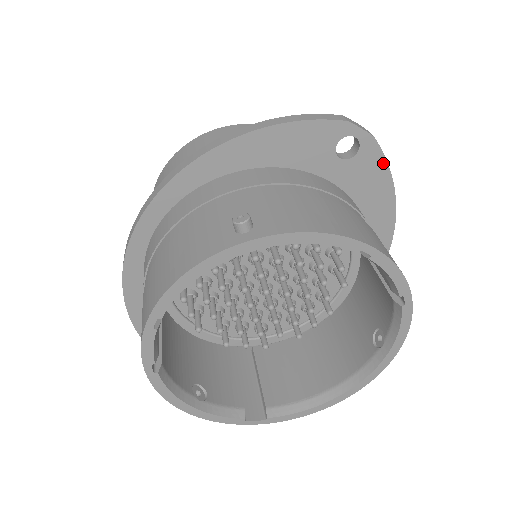
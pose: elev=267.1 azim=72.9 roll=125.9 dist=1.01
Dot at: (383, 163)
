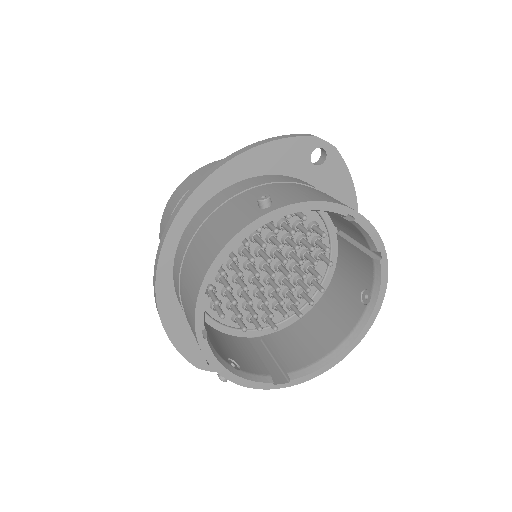
Dot at: (344, 167)
